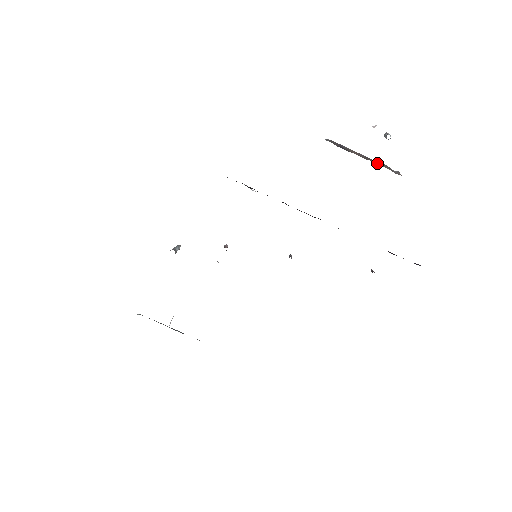
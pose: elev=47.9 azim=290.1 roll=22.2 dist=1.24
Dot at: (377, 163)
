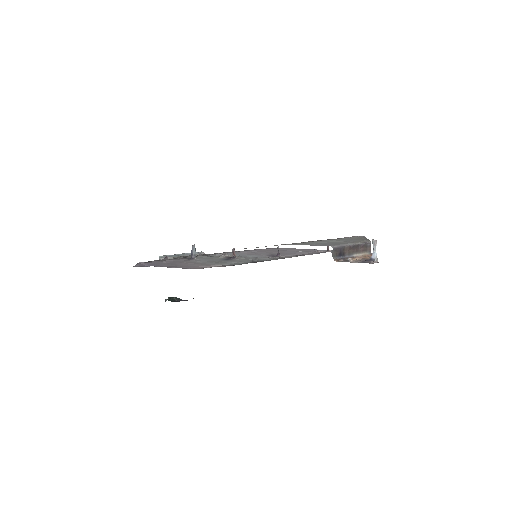
Dot at: (359, 248)
